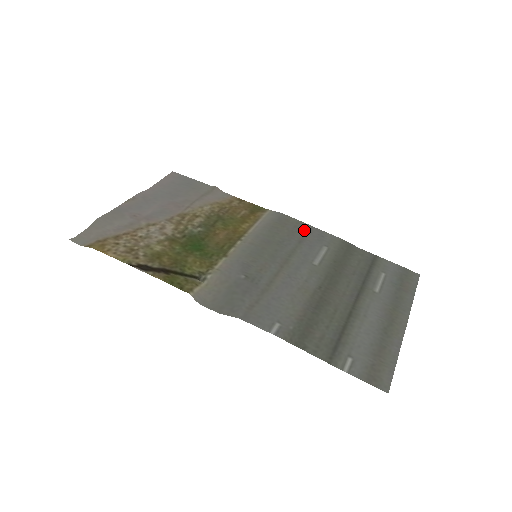
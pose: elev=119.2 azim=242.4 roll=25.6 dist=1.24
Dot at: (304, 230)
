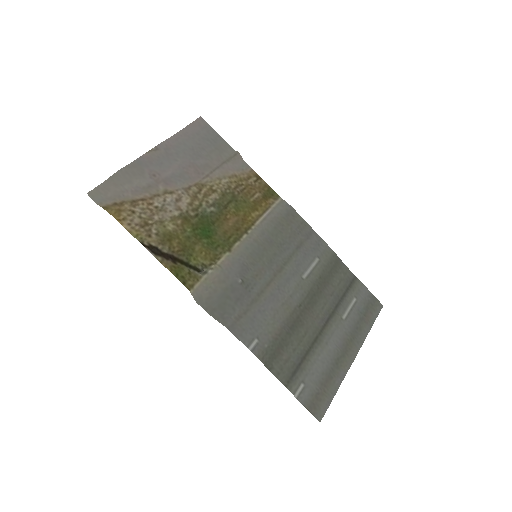
Dot at: (305, 233)
